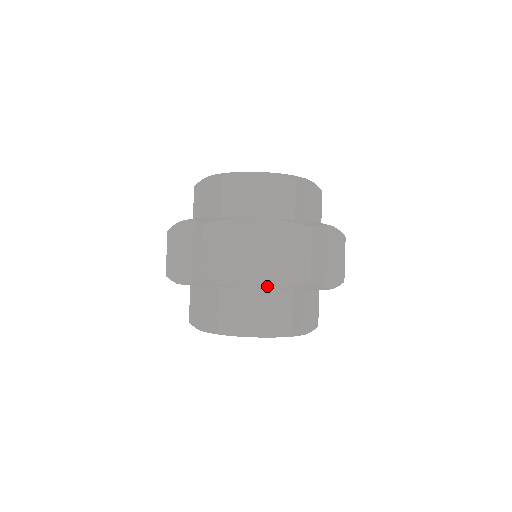
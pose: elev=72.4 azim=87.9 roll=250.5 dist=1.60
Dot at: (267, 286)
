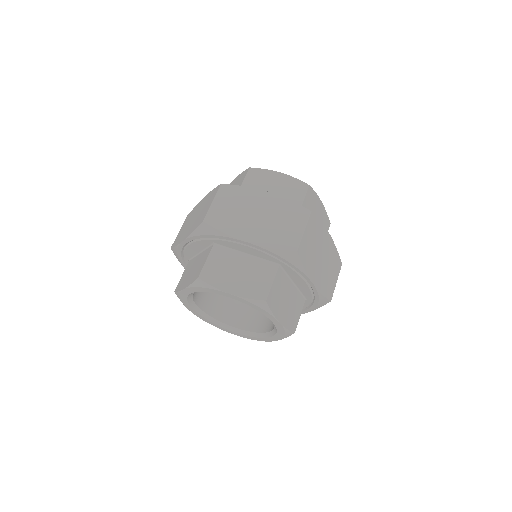
Dot at: (257, 243)
